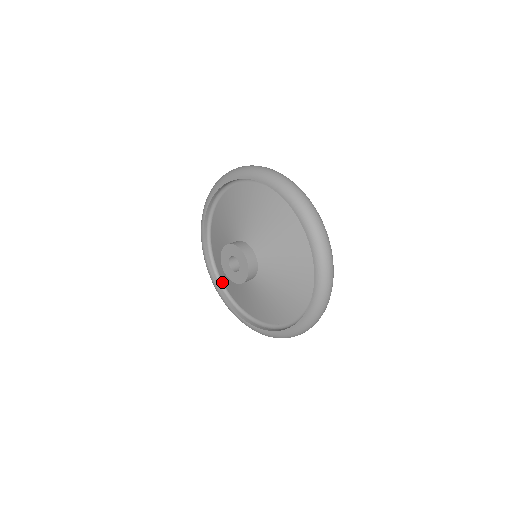
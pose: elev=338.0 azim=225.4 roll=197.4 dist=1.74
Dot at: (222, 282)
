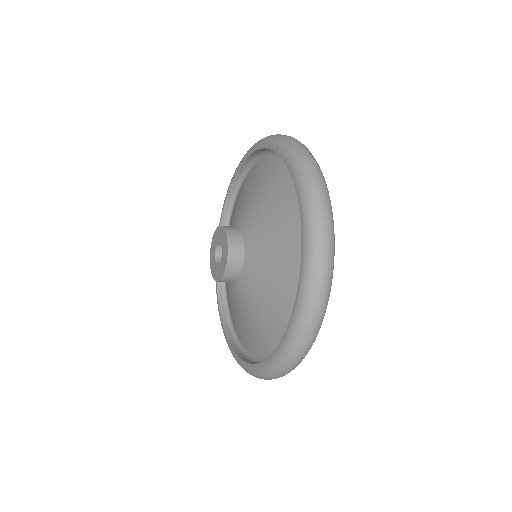
Dot at: occluded
